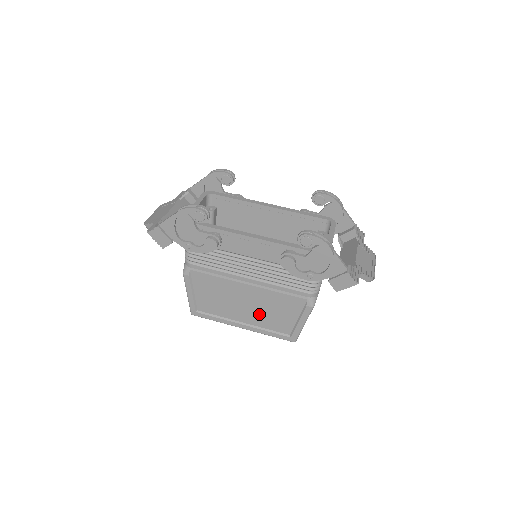
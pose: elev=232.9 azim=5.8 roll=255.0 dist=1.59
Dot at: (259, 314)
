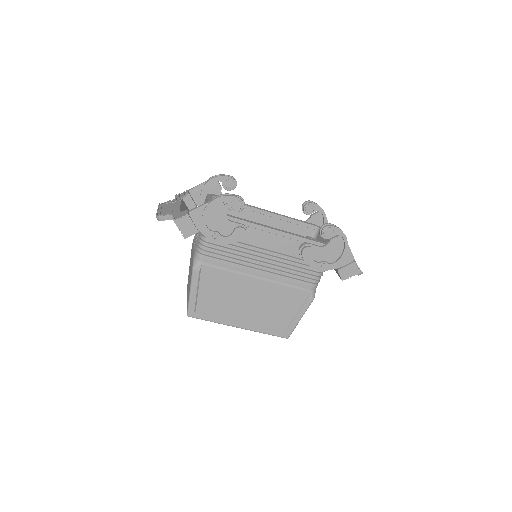
Dot at: (260, 311)
